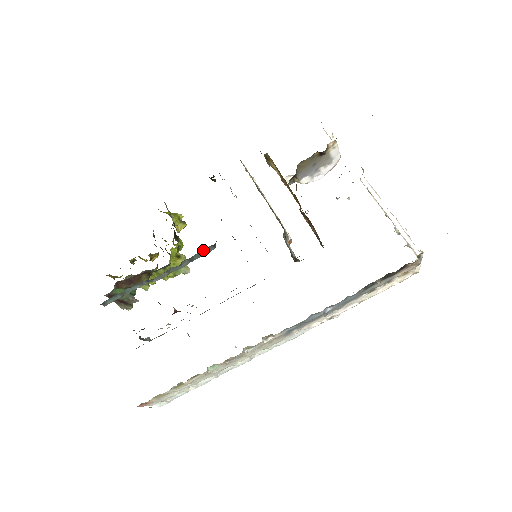
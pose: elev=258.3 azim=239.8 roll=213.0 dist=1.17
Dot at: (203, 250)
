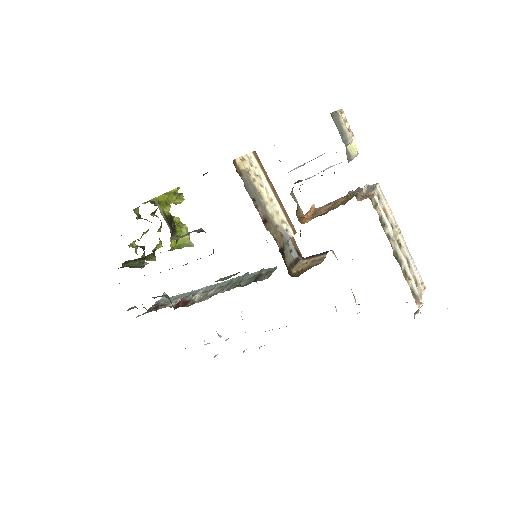
Dot at: occluded
